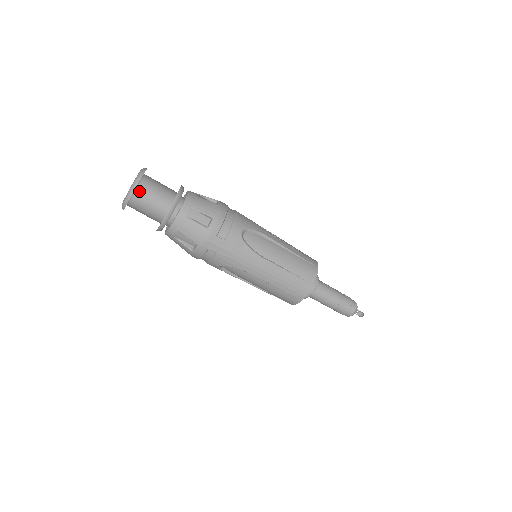
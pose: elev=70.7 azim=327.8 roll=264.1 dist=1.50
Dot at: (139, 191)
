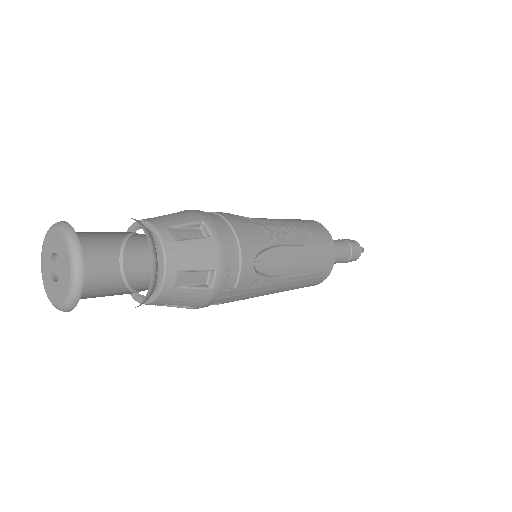
Dot at: occluded
